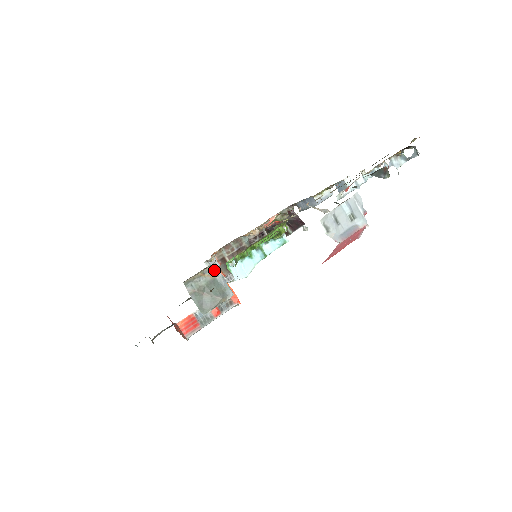
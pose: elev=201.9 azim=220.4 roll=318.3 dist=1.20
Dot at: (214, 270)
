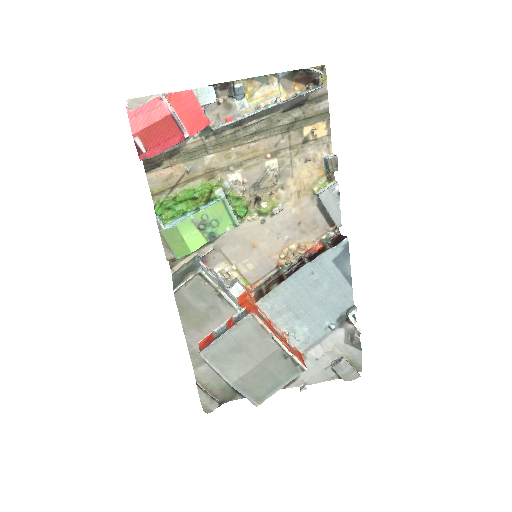
Dot at: (195, 259)
